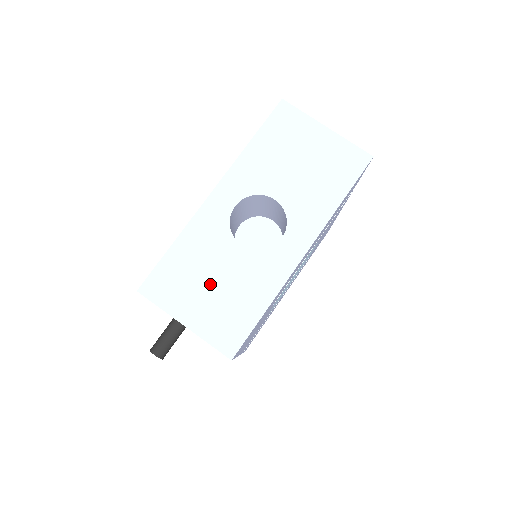
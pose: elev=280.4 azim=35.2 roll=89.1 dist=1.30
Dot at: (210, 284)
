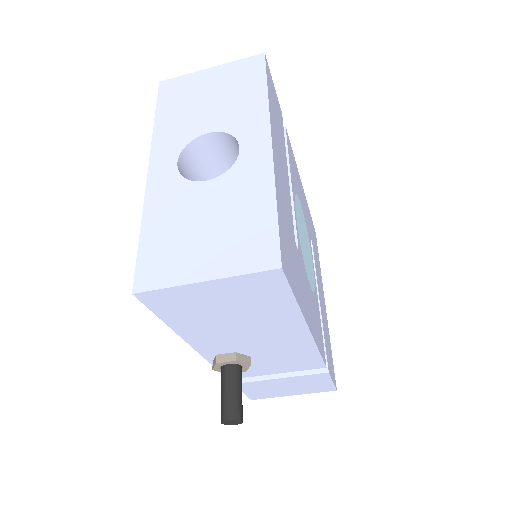
Dot at: (203, 229)
